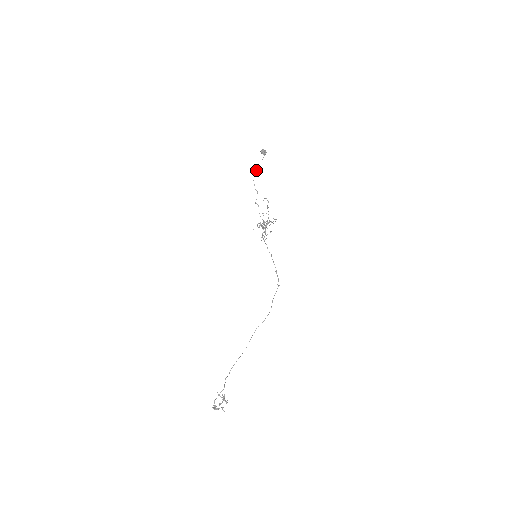
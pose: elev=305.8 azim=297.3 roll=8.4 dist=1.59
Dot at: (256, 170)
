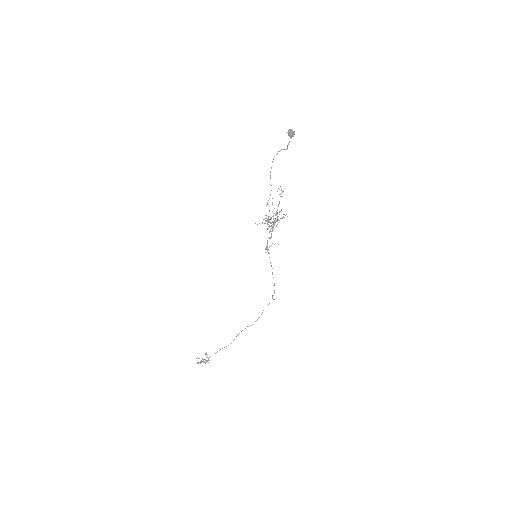
Dot at: (276, 154)
